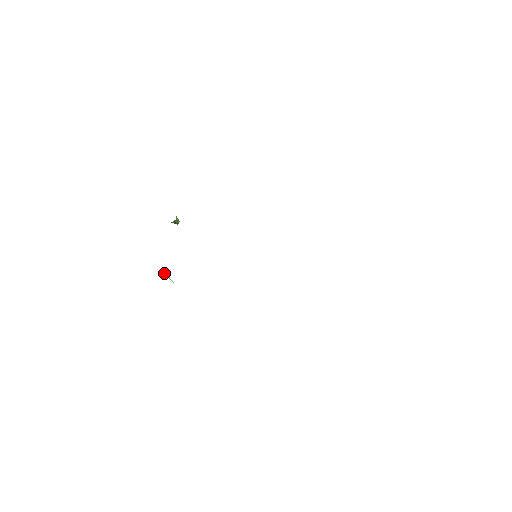
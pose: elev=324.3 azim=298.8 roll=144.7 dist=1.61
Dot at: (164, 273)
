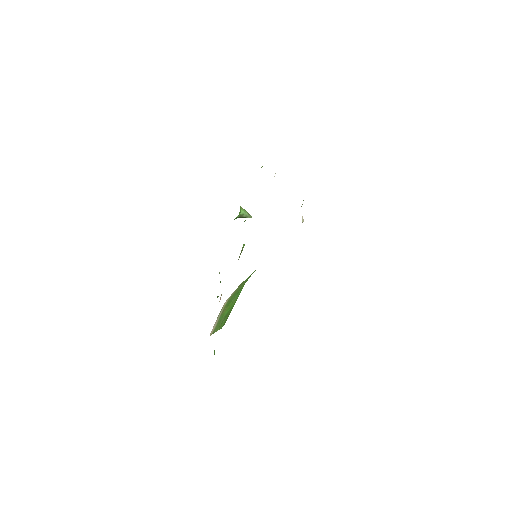
Dot at: (219, 273)
